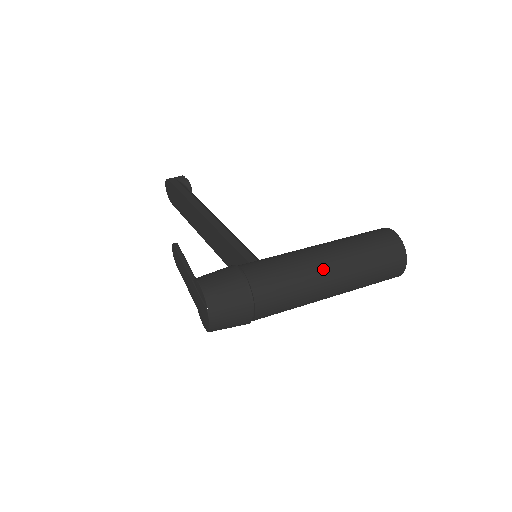
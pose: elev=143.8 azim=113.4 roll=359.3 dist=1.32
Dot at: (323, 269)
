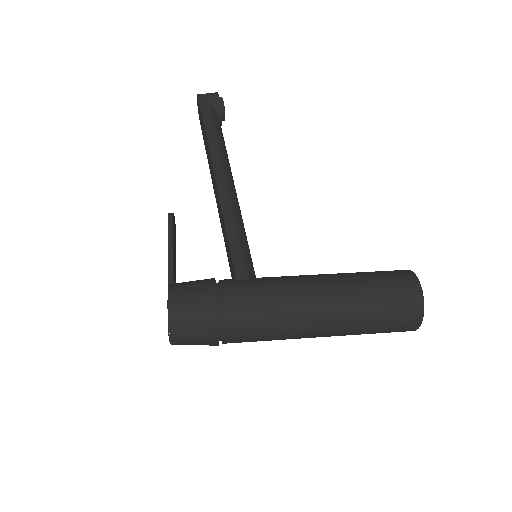
Dot at: (312, 319)
